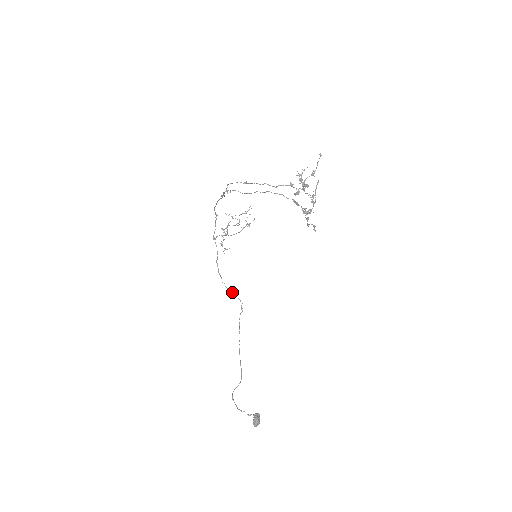
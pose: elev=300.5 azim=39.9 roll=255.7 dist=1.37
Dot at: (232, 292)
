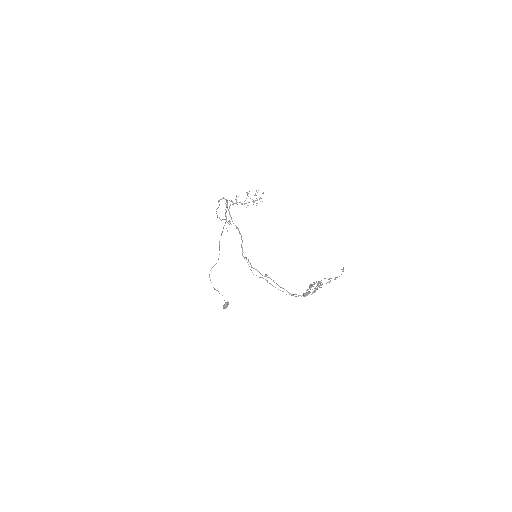
Dot at: (224, 219)
